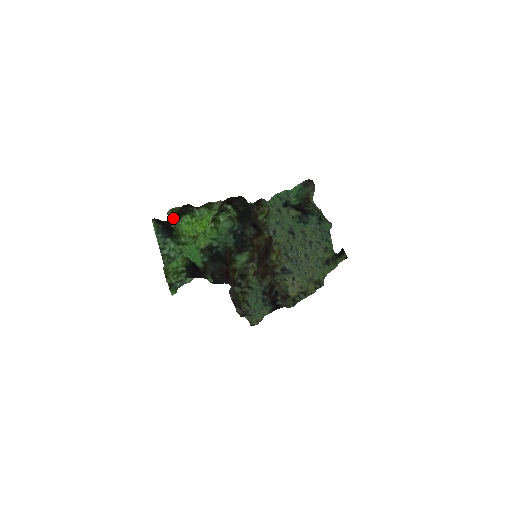
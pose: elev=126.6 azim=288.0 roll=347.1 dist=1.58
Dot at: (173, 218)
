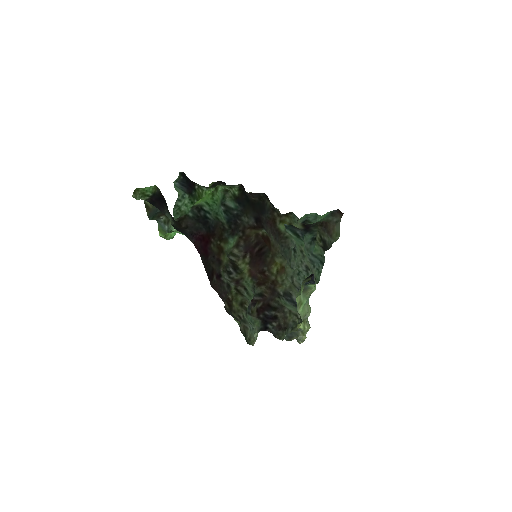
Dot at: occluded
